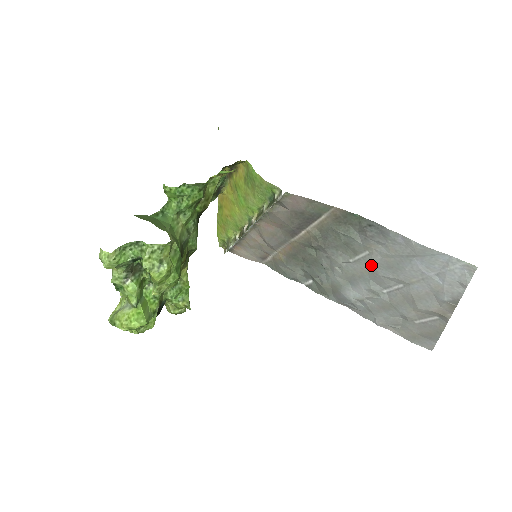
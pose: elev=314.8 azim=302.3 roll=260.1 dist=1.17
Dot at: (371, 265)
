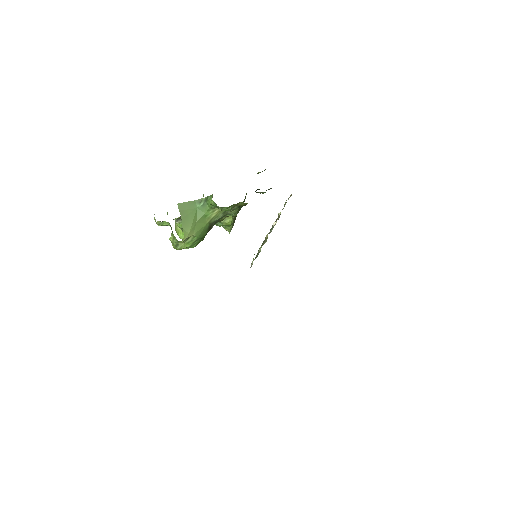
Dot at: occluded
